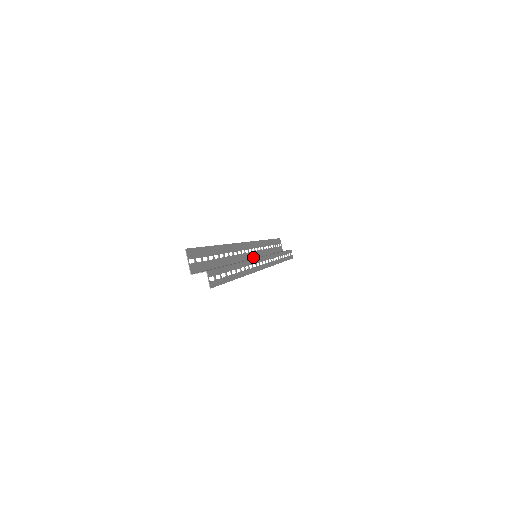
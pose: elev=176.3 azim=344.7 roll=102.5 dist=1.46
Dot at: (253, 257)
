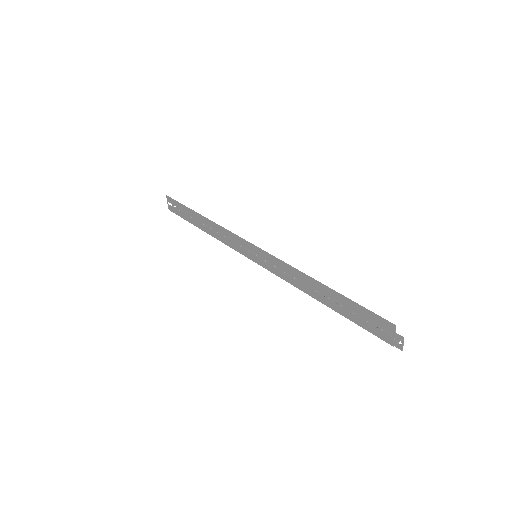
Dot at: (247, 256)
